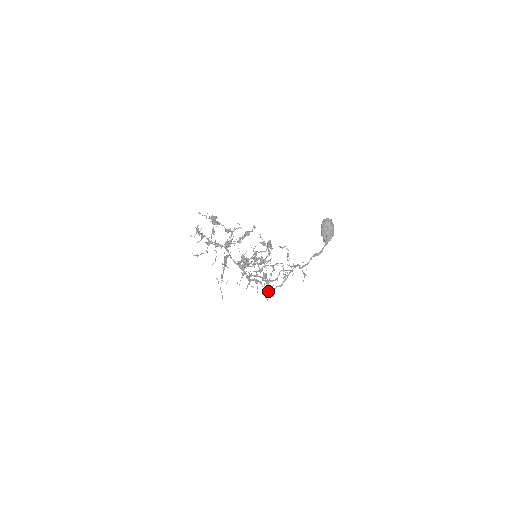
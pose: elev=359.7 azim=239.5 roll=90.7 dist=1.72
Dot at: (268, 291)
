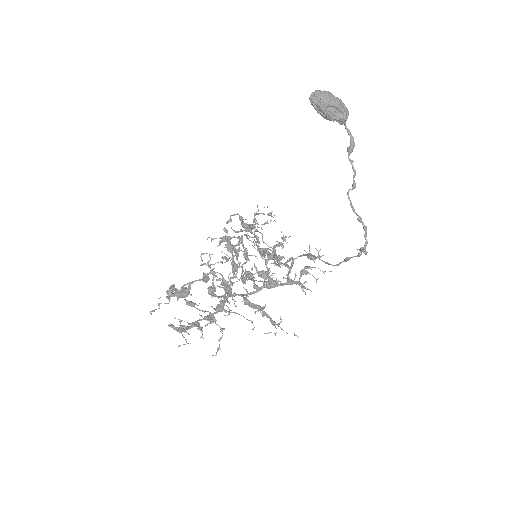
Dot at: (355, 256)
